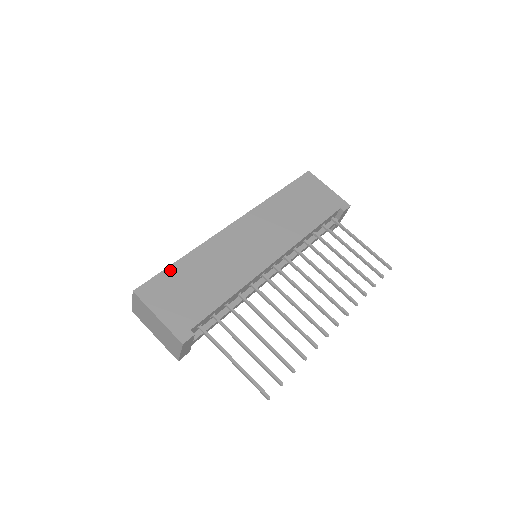
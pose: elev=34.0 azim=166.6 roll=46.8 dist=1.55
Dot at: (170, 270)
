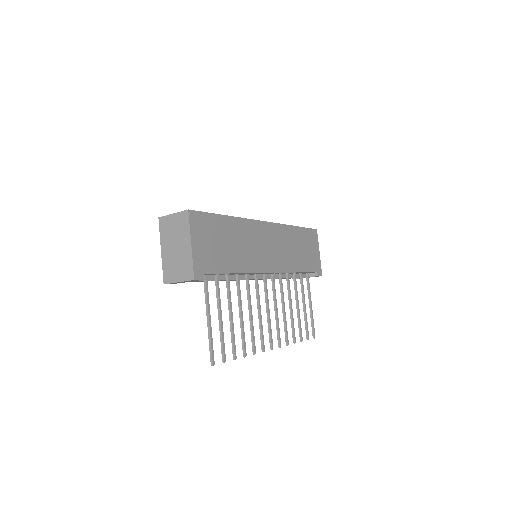
Dot at: (216, 217)
